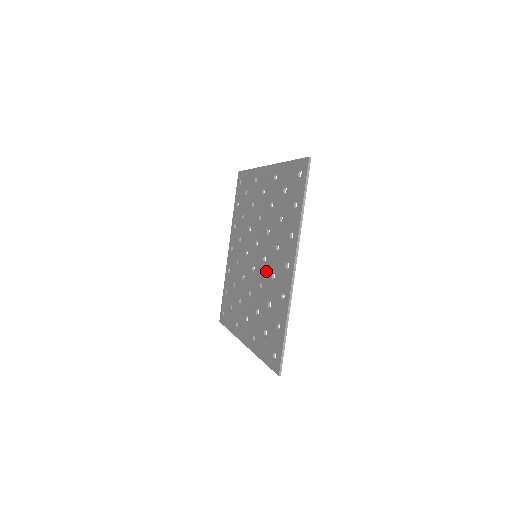
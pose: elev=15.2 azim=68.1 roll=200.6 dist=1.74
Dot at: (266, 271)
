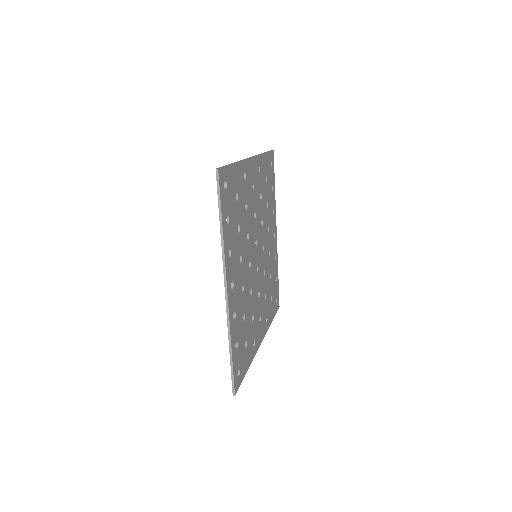
Dot at: occluded
